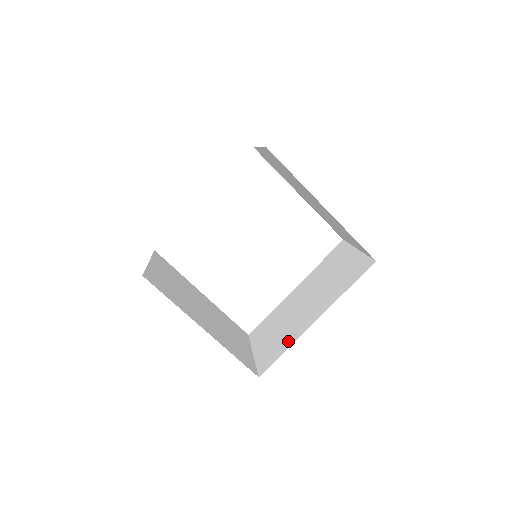
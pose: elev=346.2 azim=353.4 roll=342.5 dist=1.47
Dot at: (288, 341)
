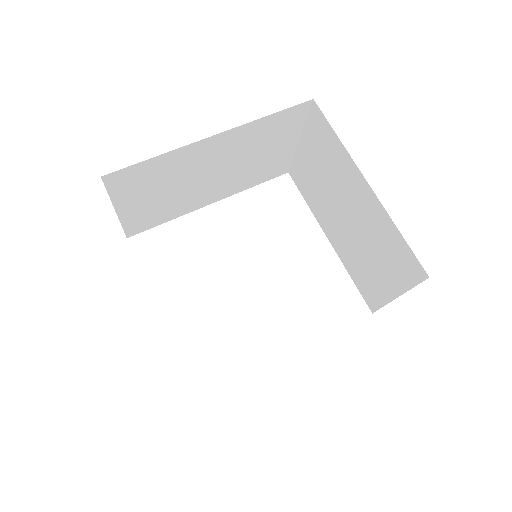
Dot at: occluded
